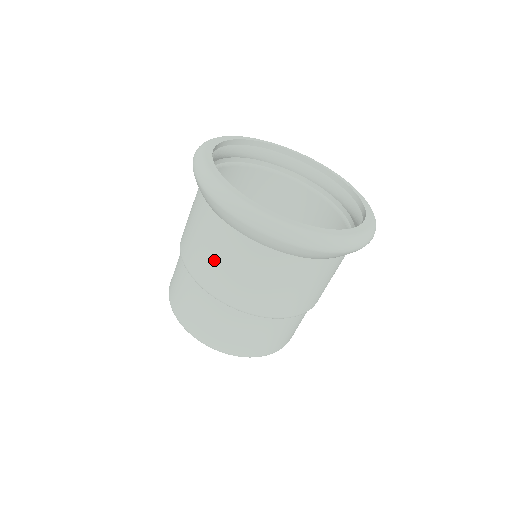
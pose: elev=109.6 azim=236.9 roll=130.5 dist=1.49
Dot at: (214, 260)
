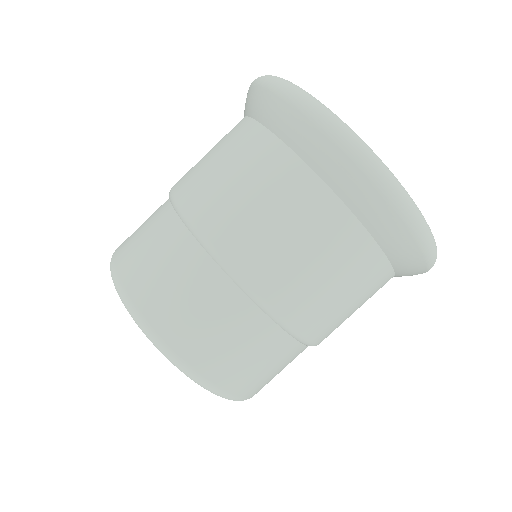
Dot at: (271, 226)
